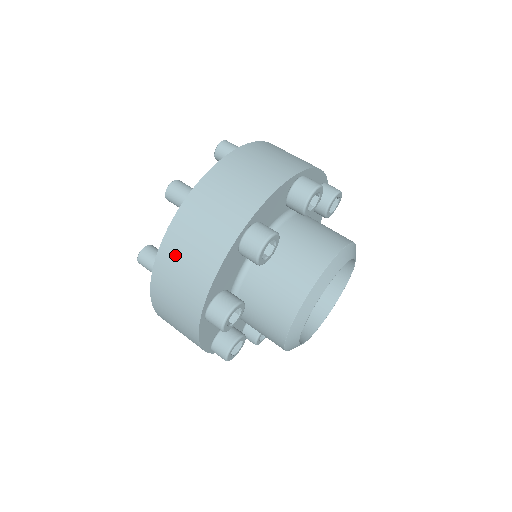
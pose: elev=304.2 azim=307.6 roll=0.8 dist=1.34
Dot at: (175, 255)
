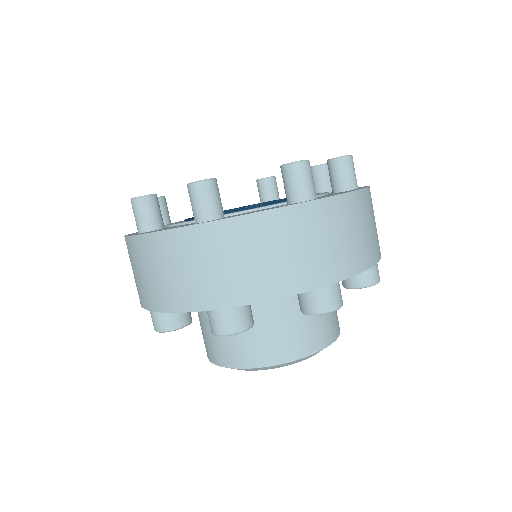
Dot at: (256, 239)
